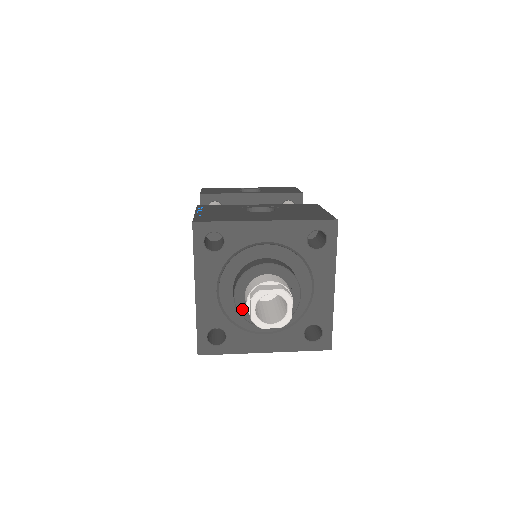
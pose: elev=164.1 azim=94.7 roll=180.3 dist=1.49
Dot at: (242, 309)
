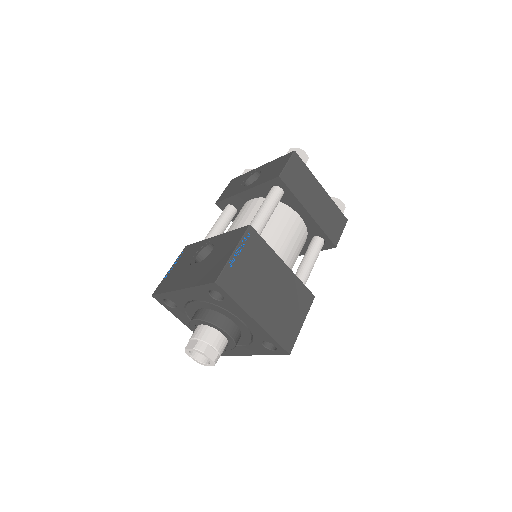
Dot at: occluded
